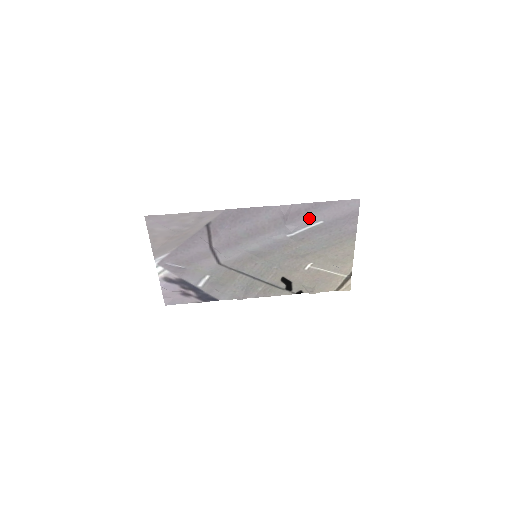
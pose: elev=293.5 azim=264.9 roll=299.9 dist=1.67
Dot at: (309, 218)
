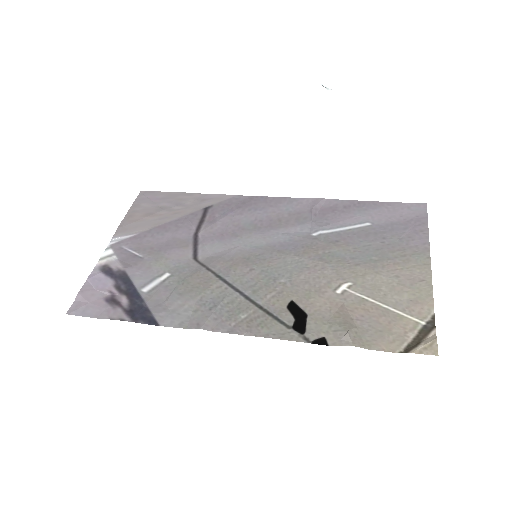
Dot at: (349, 217)
